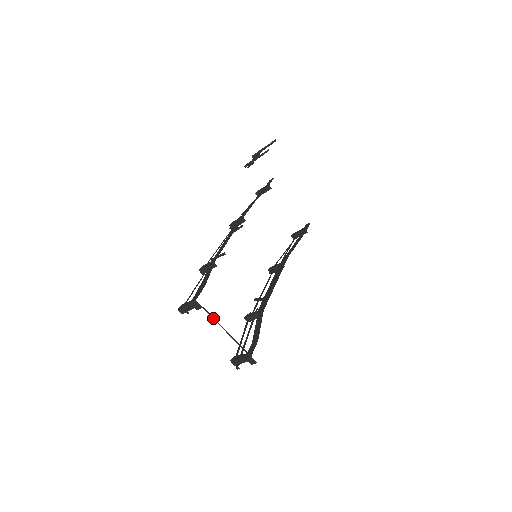
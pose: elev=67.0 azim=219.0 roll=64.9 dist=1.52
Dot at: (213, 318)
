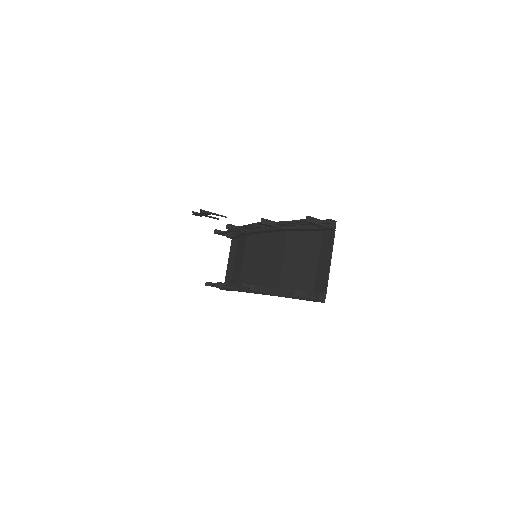
Dot at: (333, 243)
